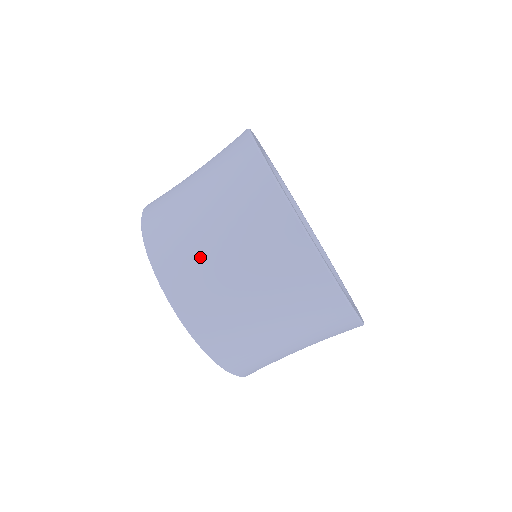
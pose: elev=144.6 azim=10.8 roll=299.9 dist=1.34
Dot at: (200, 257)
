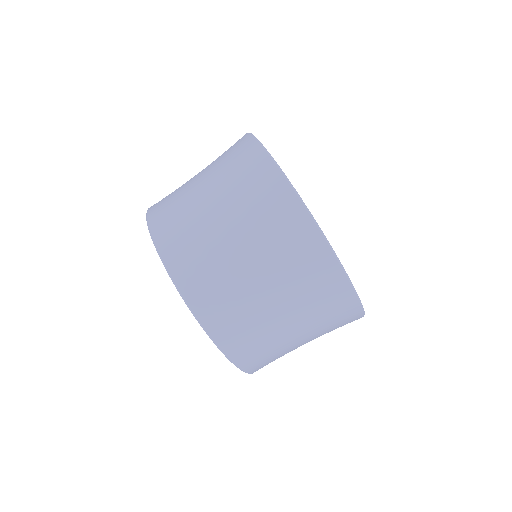
Dot at: (230, 280)
